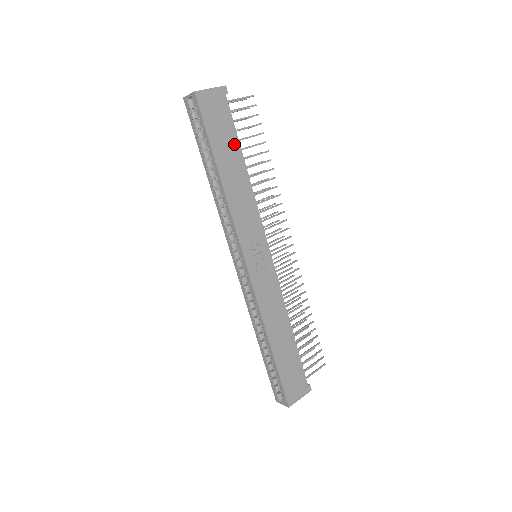
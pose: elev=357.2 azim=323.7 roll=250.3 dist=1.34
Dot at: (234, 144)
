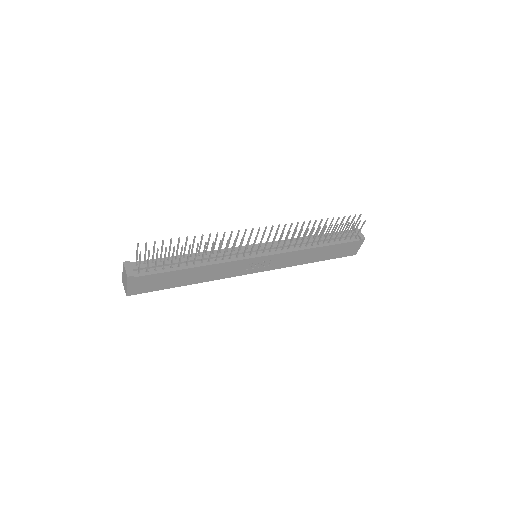
Dot at: (174, 274)
